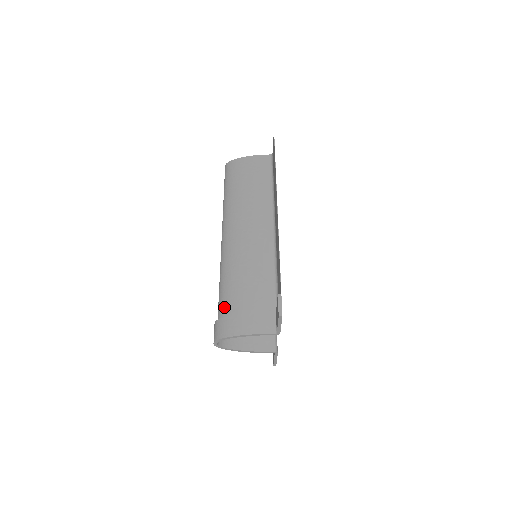
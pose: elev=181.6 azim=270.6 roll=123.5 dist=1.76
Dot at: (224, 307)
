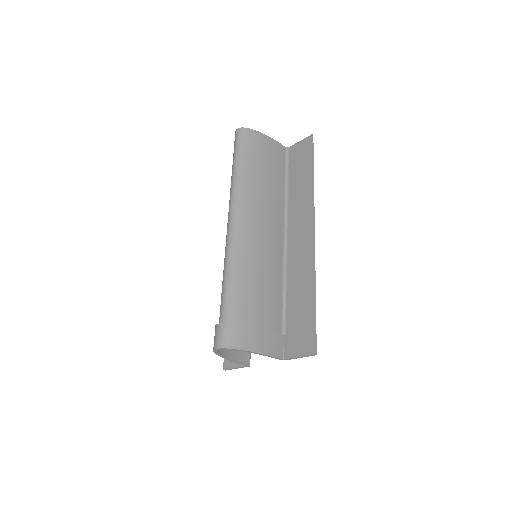
Dot at: (235, 310)
